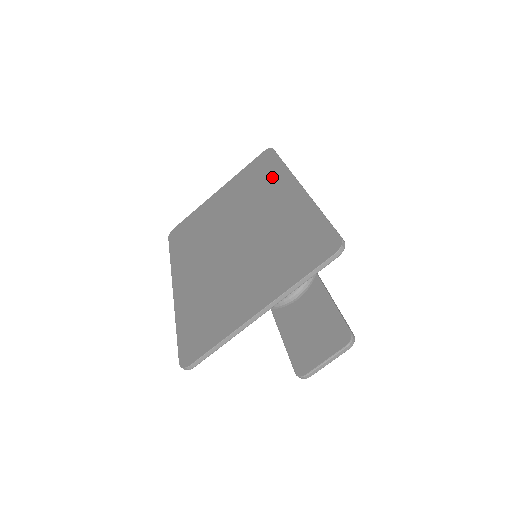
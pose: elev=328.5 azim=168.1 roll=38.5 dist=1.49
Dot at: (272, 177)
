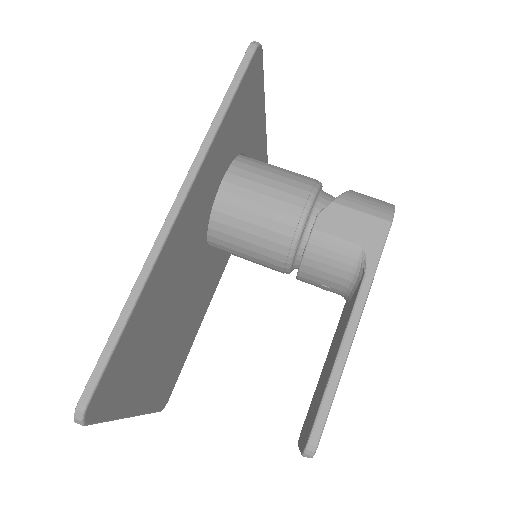
Dot at: occluded
